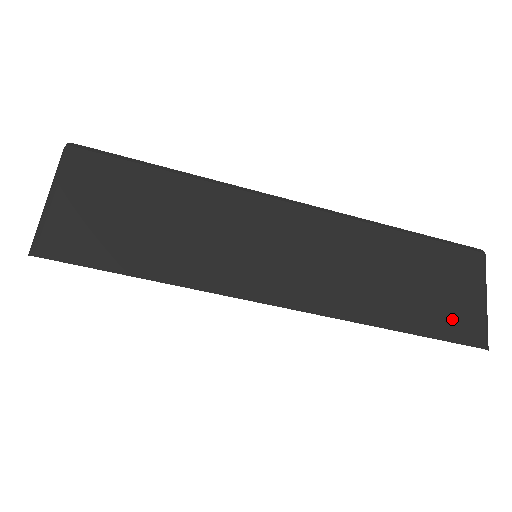
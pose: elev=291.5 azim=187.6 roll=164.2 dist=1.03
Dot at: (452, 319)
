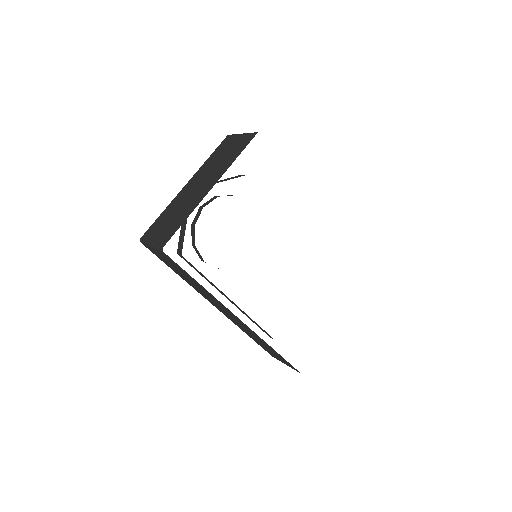
Dot at: occluded
